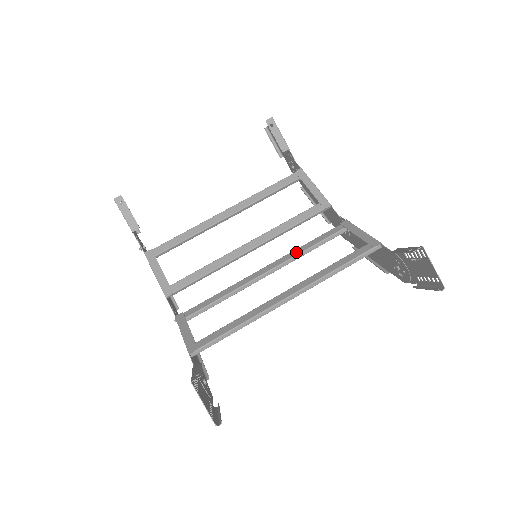
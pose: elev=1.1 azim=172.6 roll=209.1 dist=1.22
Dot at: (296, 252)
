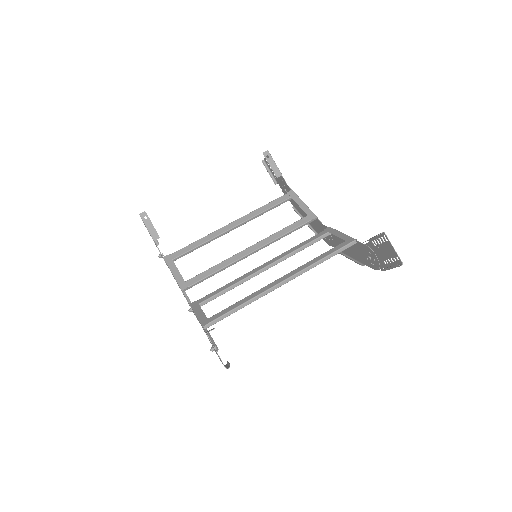
Dot at: (289, 252)
